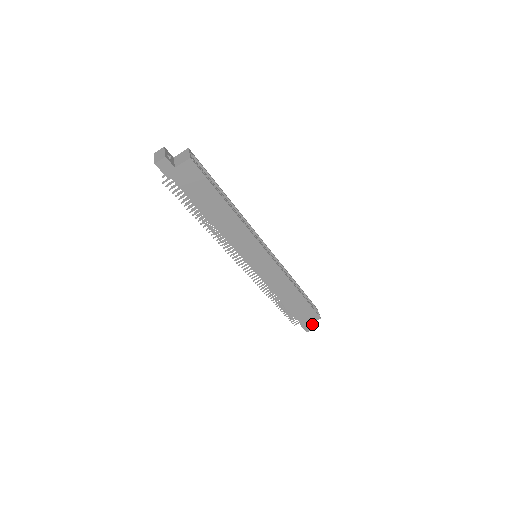
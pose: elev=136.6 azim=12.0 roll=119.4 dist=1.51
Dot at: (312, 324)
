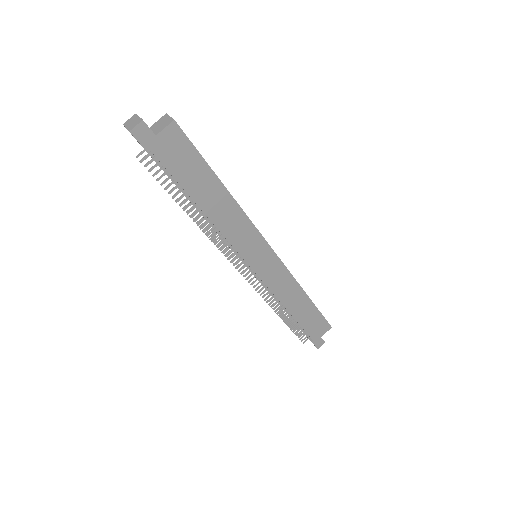
Dot at: occluded
